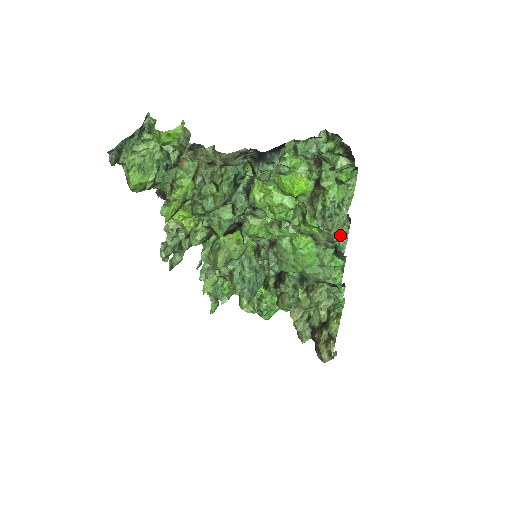
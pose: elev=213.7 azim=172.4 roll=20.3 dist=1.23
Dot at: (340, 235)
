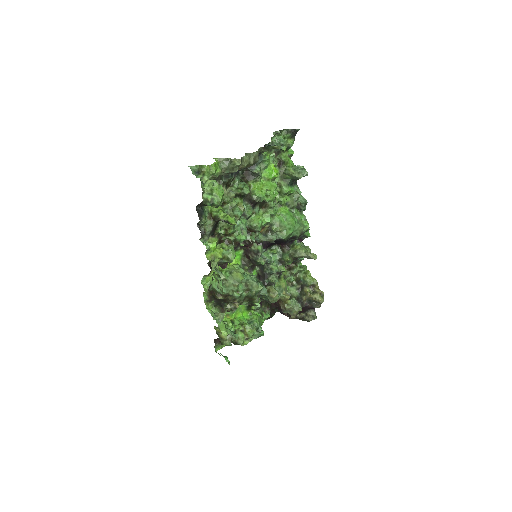
Dot at: (299, 193)
